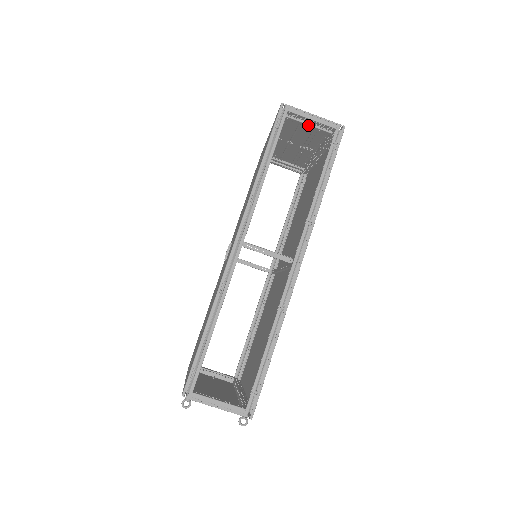
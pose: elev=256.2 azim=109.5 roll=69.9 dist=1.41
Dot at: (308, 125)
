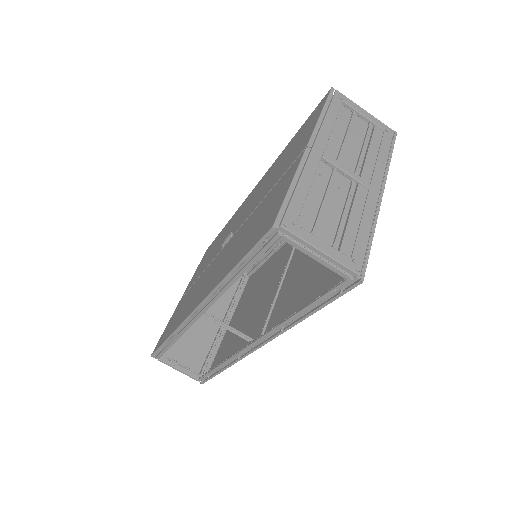
Dot at: occluded
